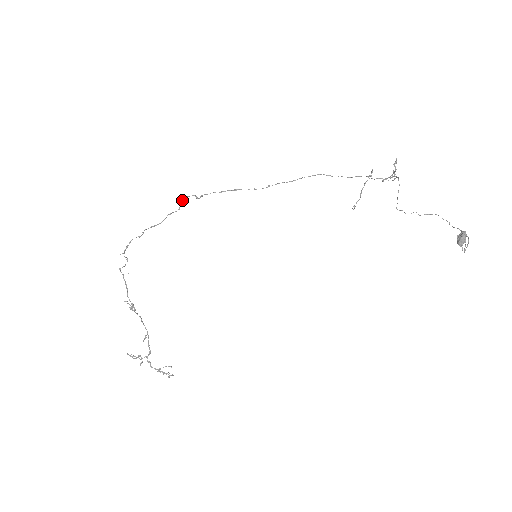
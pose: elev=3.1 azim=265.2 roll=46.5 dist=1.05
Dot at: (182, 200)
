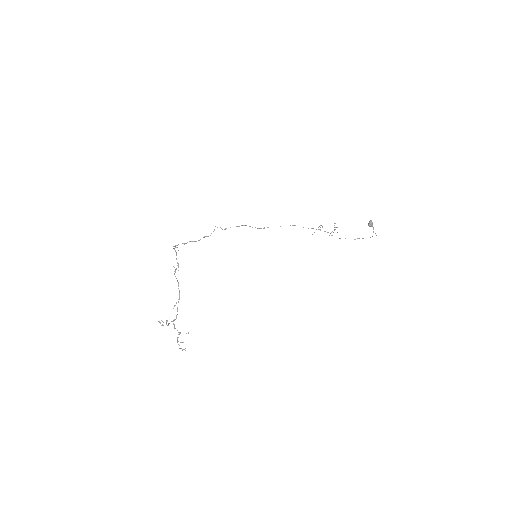
Dot at: (213, 231)
